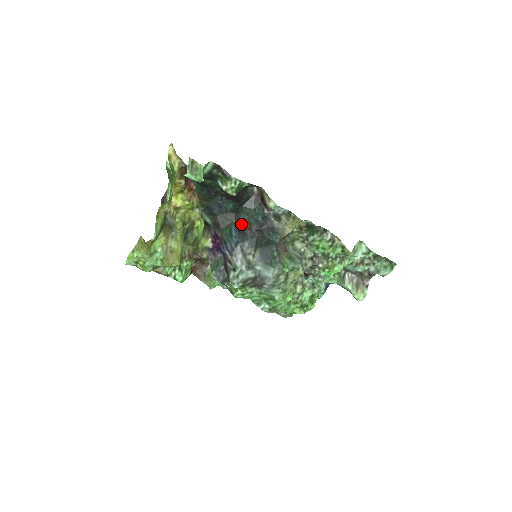
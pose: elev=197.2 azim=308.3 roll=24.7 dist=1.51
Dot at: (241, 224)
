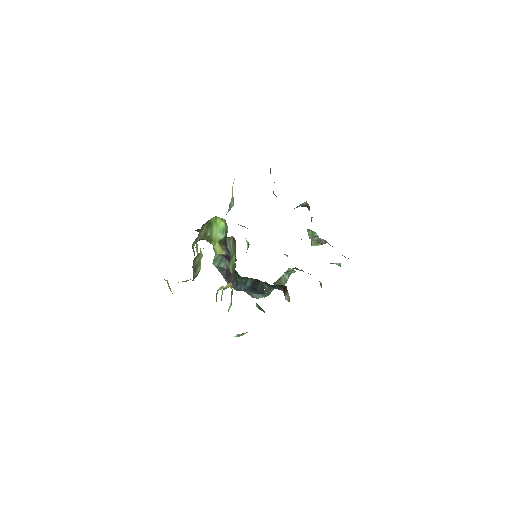
Dot at: (257, 284)
